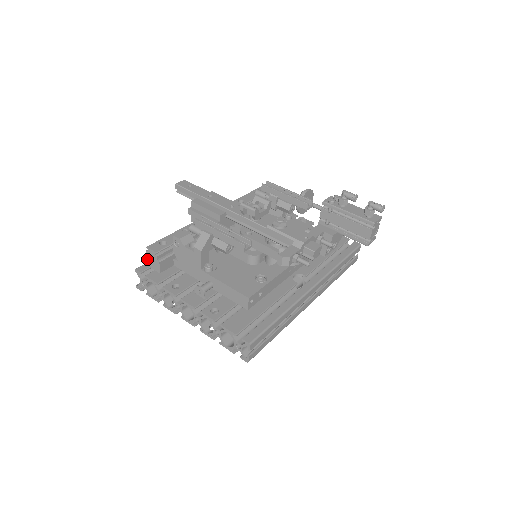
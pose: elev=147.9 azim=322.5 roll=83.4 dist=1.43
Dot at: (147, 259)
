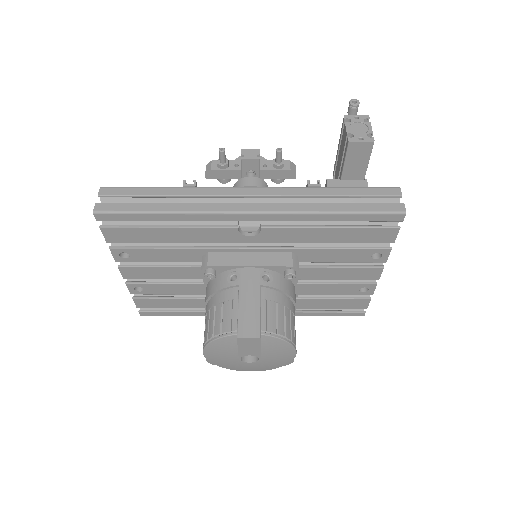
Dot at: occluded
